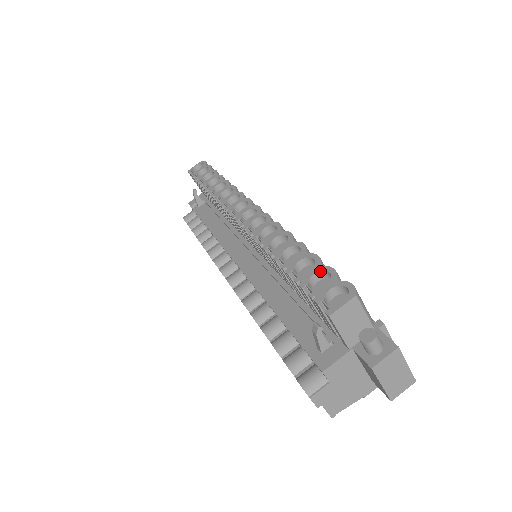
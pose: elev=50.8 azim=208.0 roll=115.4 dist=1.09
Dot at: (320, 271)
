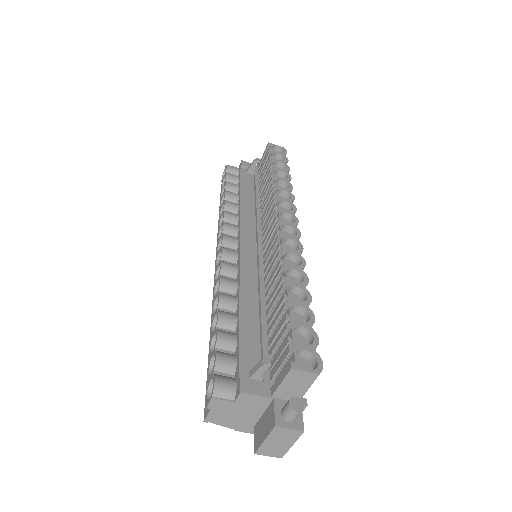
Dot at: (308, 330)
